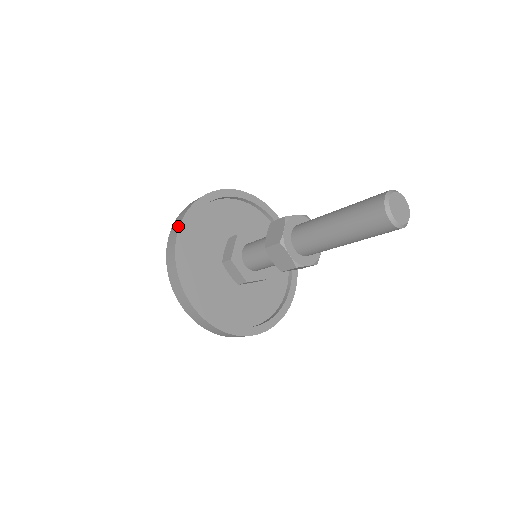
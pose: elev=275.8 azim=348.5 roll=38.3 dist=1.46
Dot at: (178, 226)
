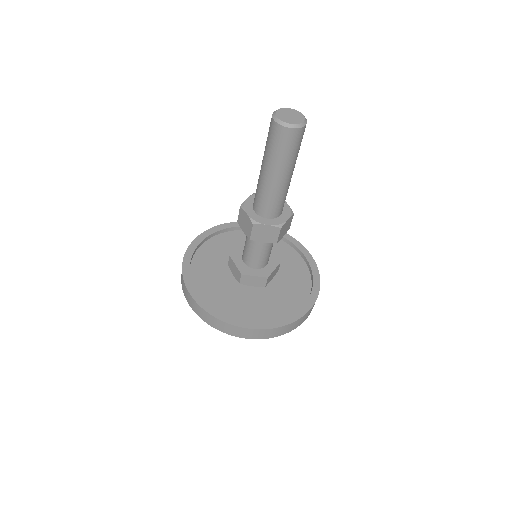
Dot at: (186, 290)
